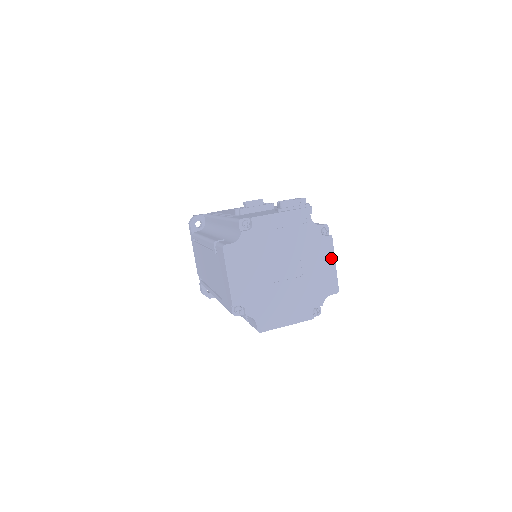
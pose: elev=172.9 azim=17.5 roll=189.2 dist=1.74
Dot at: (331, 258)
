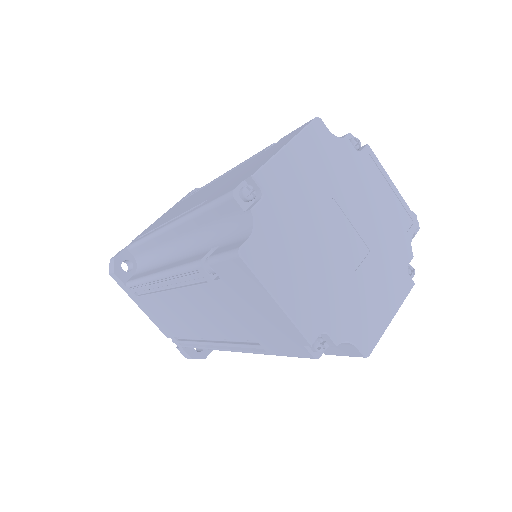
Dot at: (395, 305)
